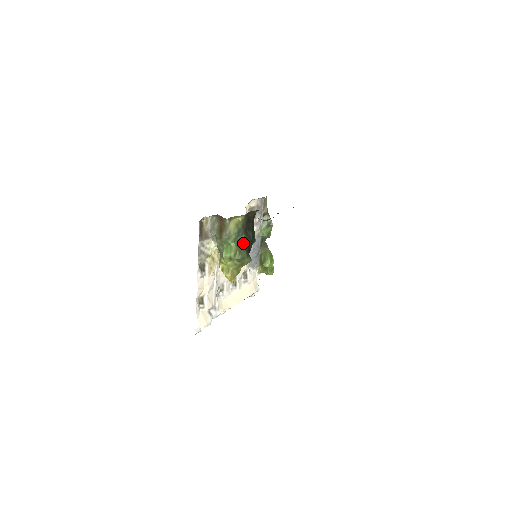
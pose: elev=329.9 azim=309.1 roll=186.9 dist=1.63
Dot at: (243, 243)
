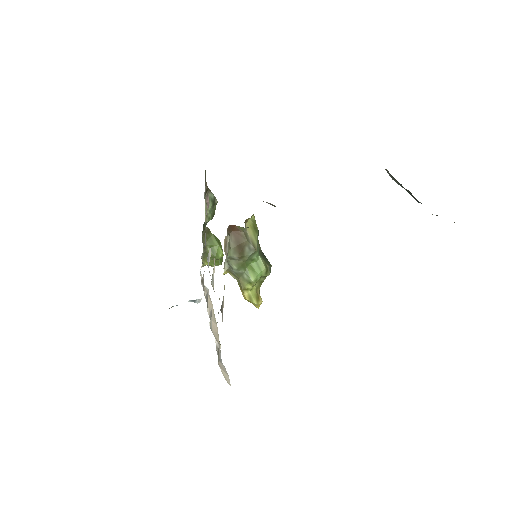
Dot at: (260, 249)
